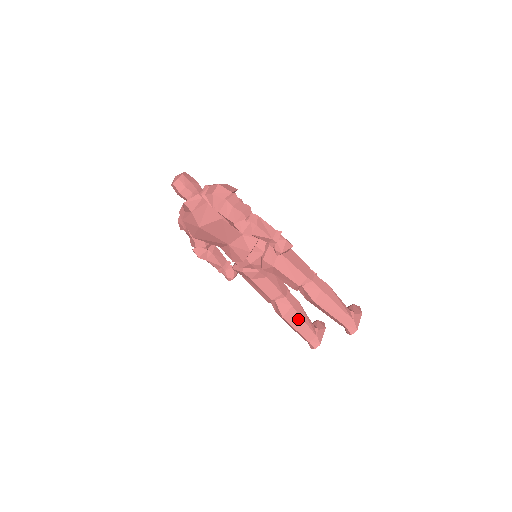
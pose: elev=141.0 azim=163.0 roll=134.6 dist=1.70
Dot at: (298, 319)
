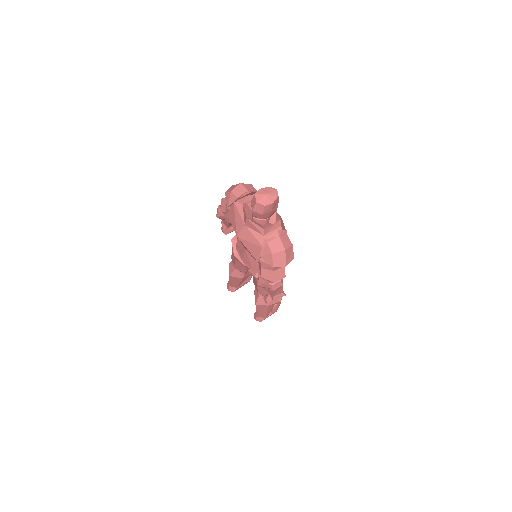
Dot at: (238, 281)
